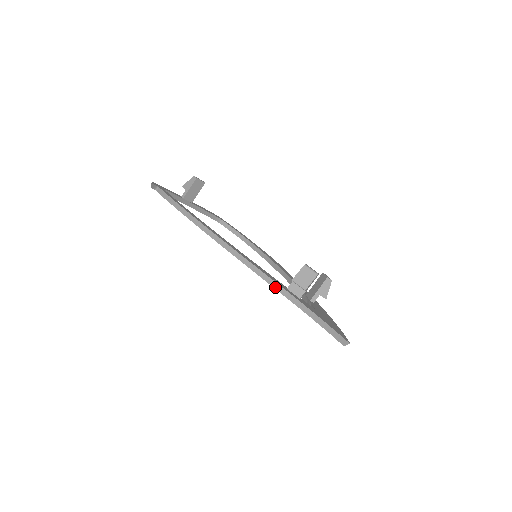
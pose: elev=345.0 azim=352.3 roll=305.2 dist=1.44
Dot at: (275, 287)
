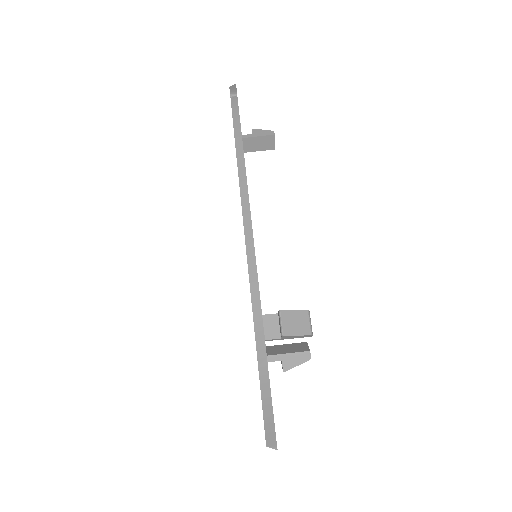
Dot at: (253, 299)
